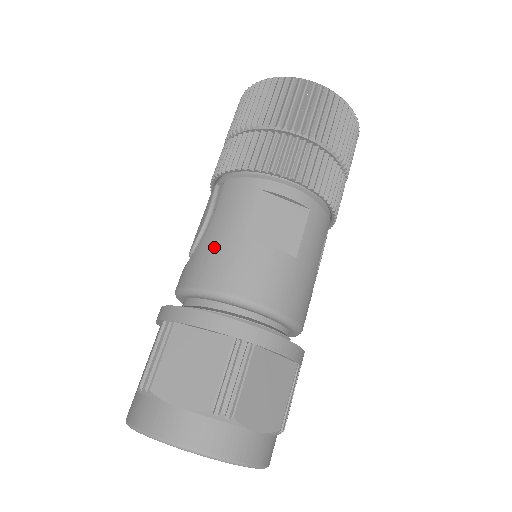
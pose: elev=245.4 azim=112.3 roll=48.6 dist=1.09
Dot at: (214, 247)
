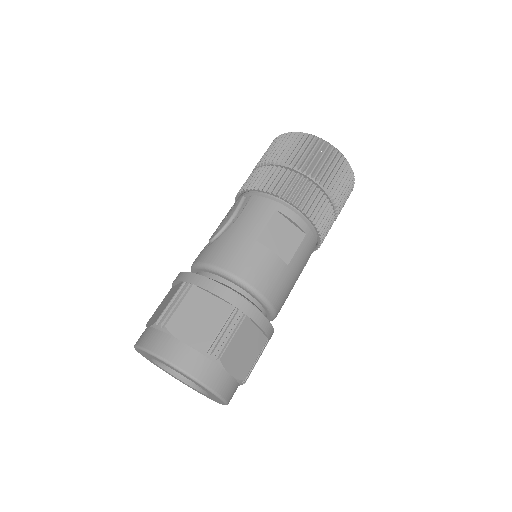
Dot at: (234, 241)
